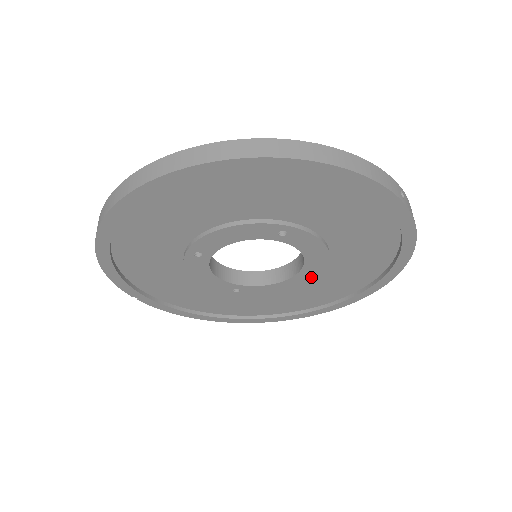
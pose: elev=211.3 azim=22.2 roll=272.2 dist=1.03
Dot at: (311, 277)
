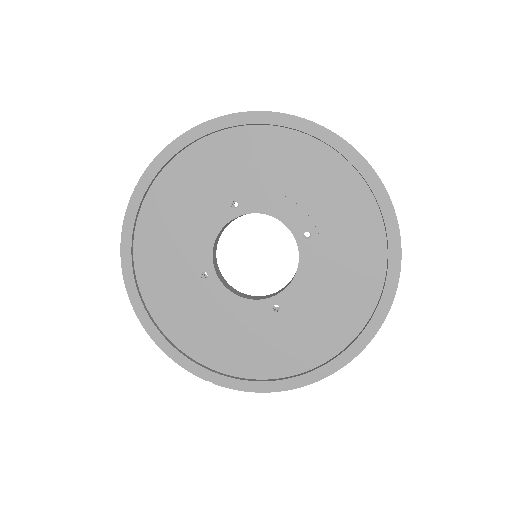
Dot at: (314, 241)
